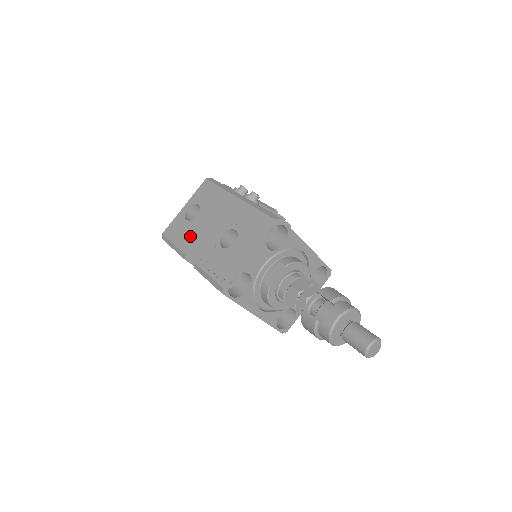
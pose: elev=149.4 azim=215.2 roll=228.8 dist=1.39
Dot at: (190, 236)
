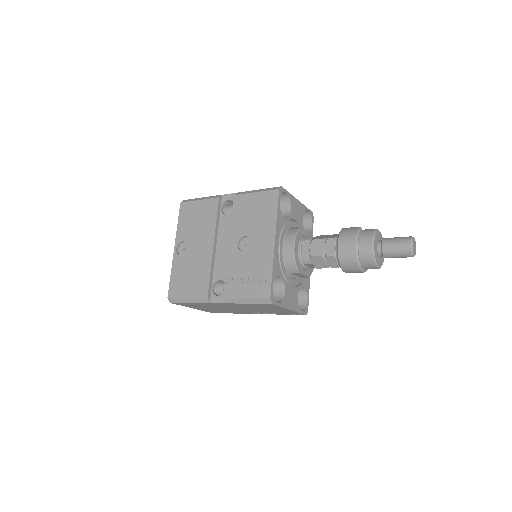
Dot at: occluded
